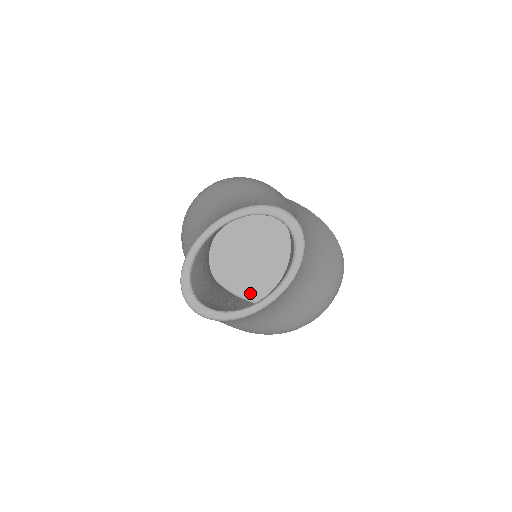
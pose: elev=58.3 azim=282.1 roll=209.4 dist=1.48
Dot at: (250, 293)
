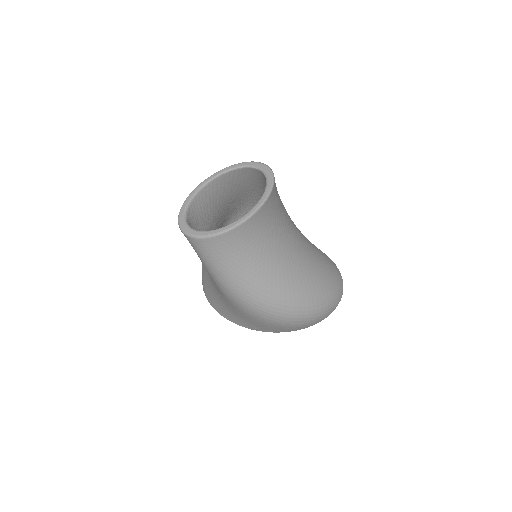
Dot at: occluded
